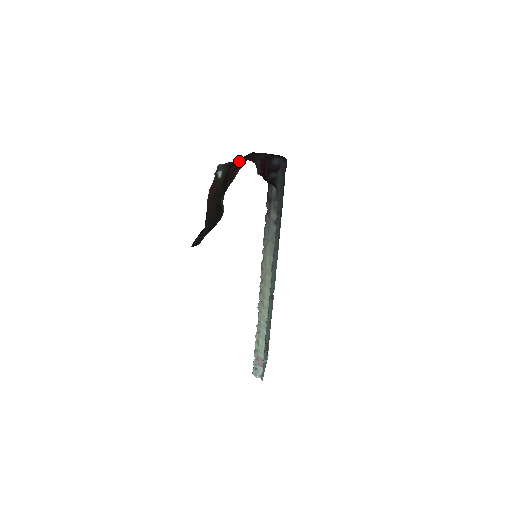
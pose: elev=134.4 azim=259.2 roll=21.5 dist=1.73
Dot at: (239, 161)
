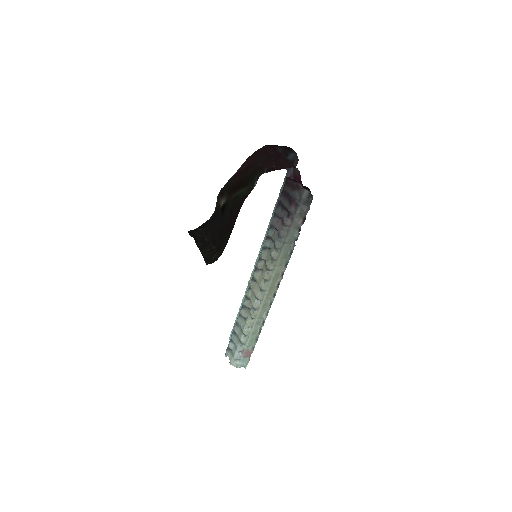
Dot at: (258, 159)
